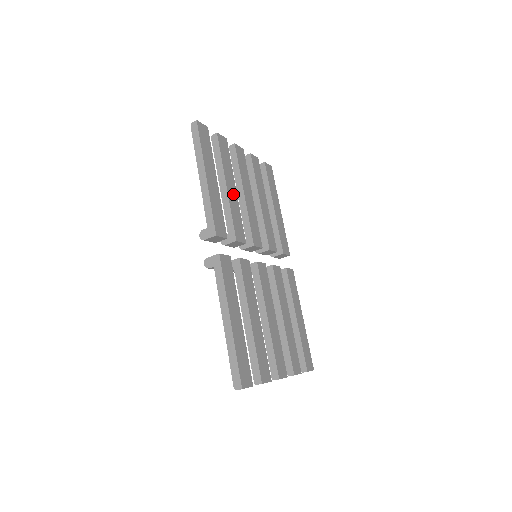
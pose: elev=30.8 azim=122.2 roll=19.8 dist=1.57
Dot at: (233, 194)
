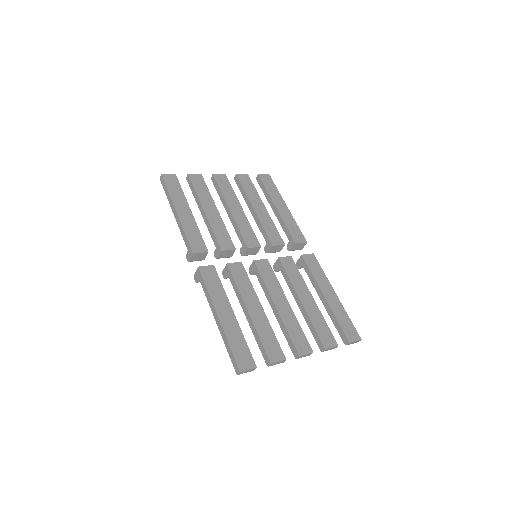
Dot at: (214, 214)
